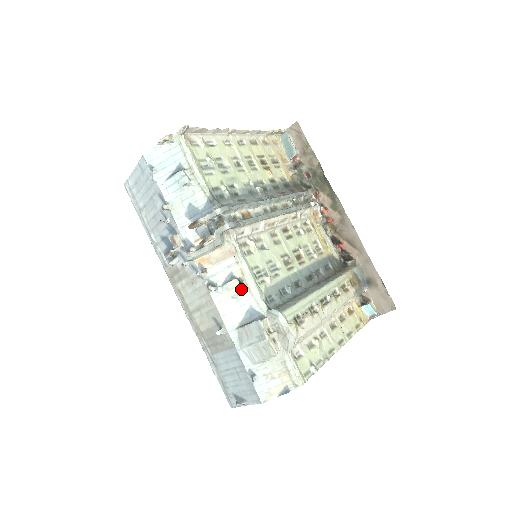
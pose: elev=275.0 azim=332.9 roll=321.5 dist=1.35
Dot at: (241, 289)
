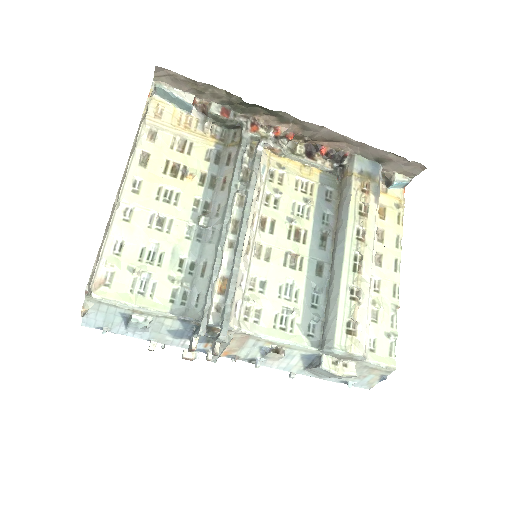
Dot at: (282, 356)
